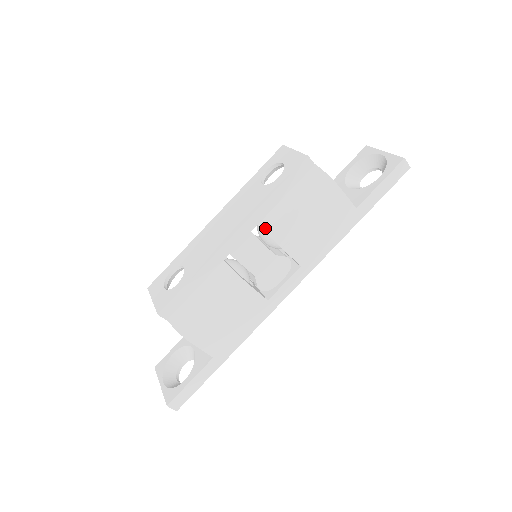
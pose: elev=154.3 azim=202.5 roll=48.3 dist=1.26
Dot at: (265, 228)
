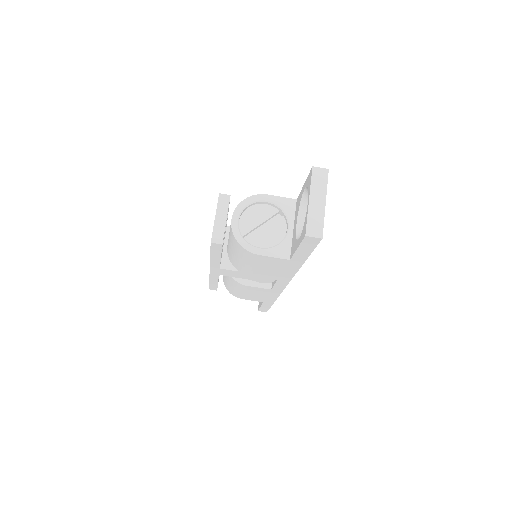
Dot at: (231, 262)
